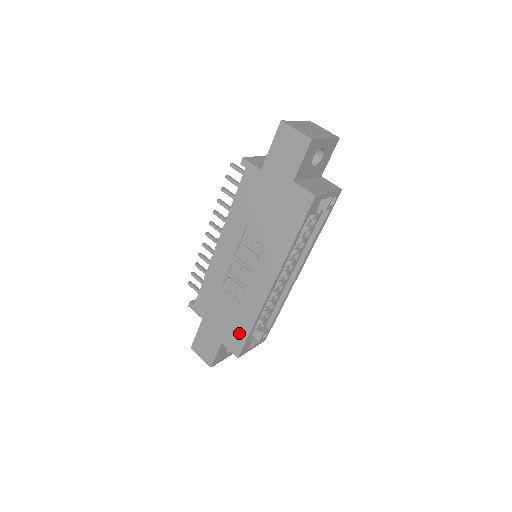
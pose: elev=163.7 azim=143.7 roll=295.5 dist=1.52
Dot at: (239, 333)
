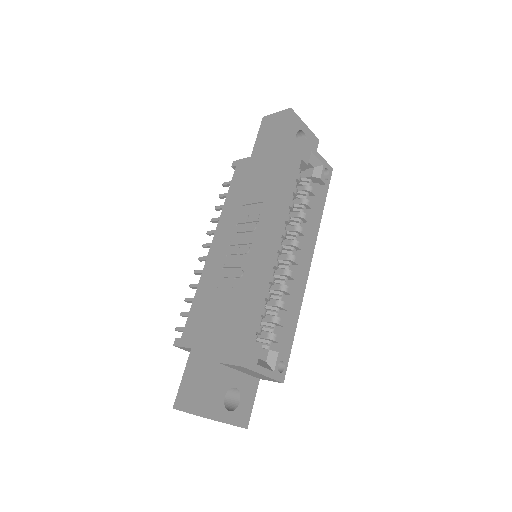
Dot at: (241, 327)
